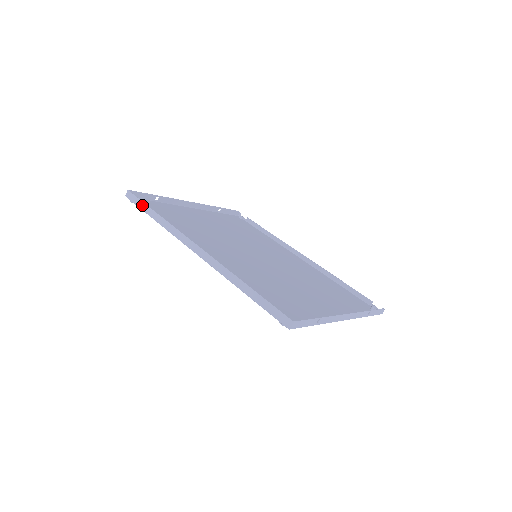
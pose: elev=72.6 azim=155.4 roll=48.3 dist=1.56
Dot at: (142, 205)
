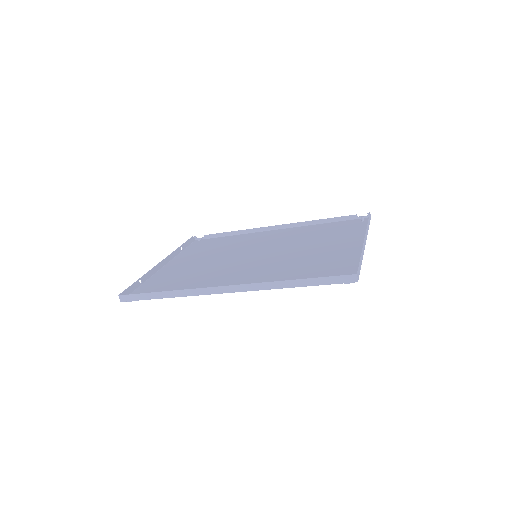
Dot at: (144, 296)
